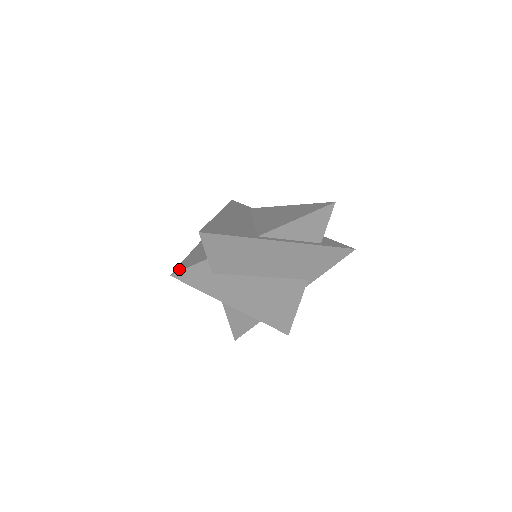
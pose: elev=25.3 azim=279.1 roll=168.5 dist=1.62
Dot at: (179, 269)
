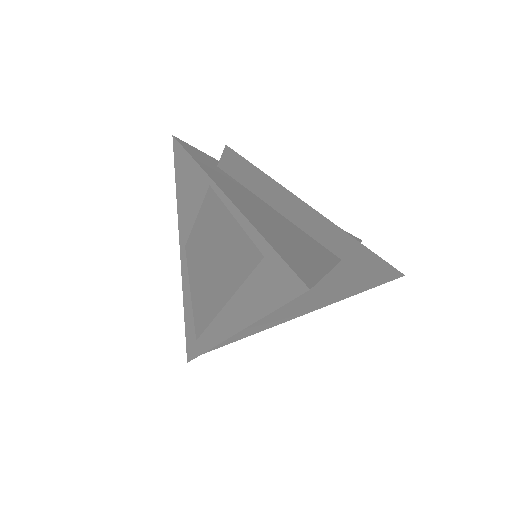
Dot at: occluded
